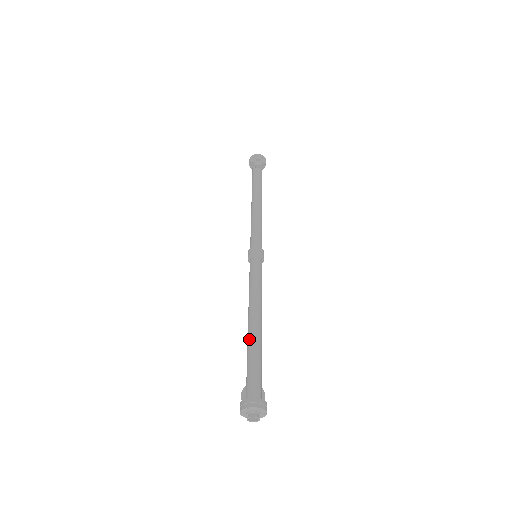
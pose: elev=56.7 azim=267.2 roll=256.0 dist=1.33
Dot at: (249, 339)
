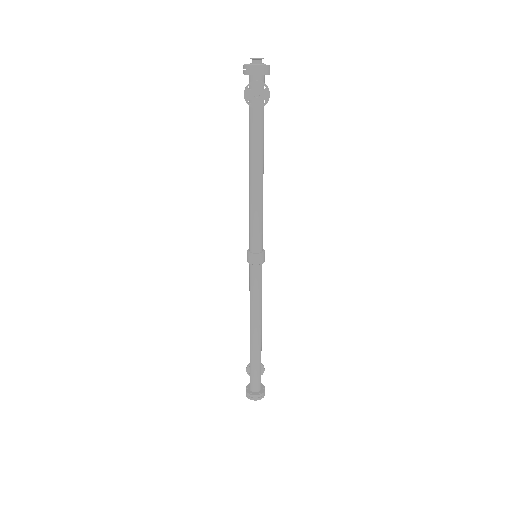
Dot at: (251, 348)
